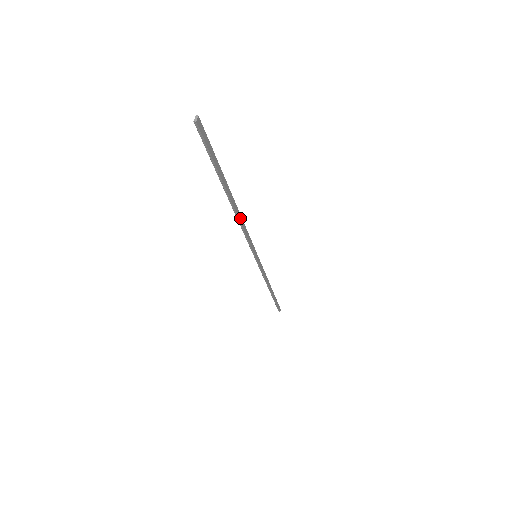
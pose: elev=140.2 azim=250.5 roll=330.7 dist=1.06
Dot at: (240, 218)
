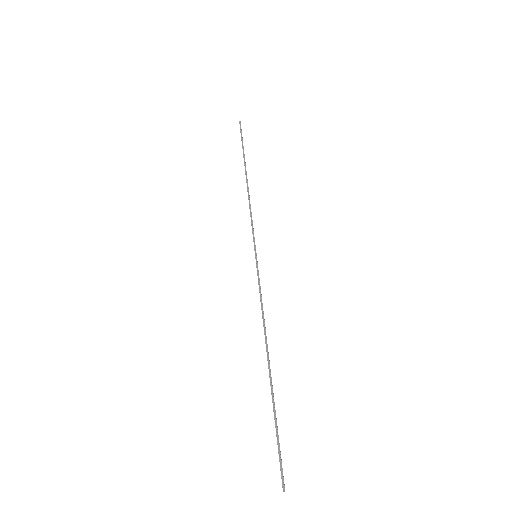
Dot at: occluded
